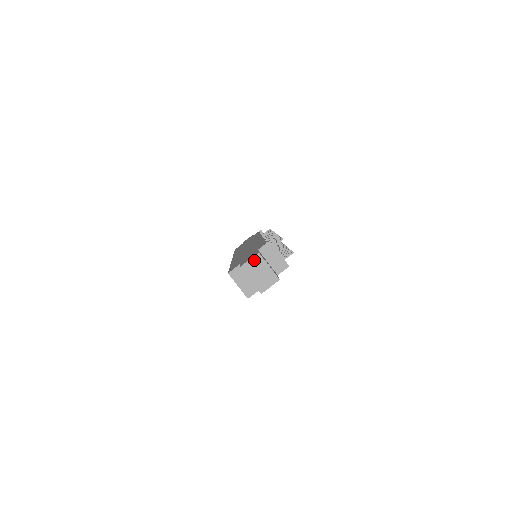
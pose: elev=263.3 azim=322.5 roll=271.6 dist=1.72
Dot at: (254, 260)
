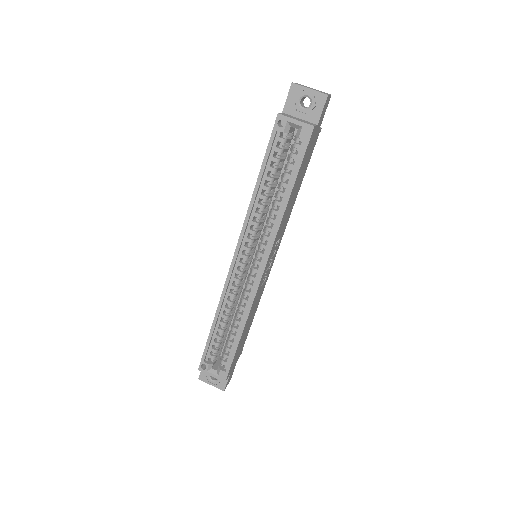
Dot at: occluded
